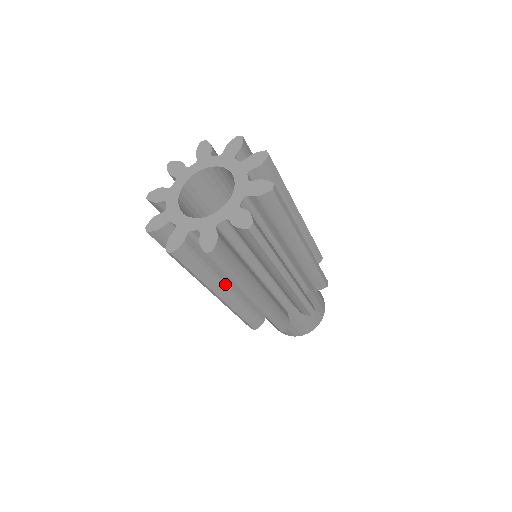
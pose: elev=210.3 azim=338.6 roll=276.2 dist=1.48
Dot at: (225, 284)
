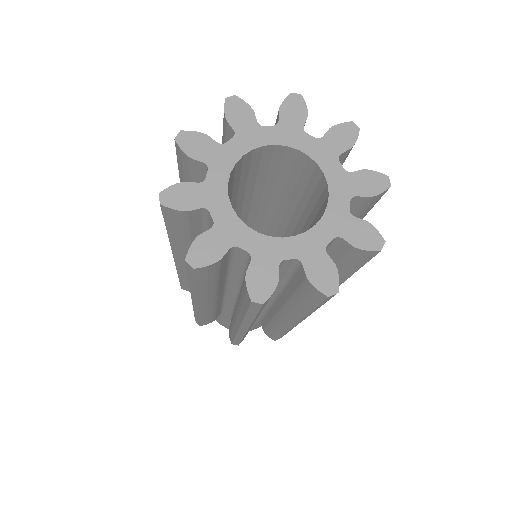
Dot at: (216, 295)
